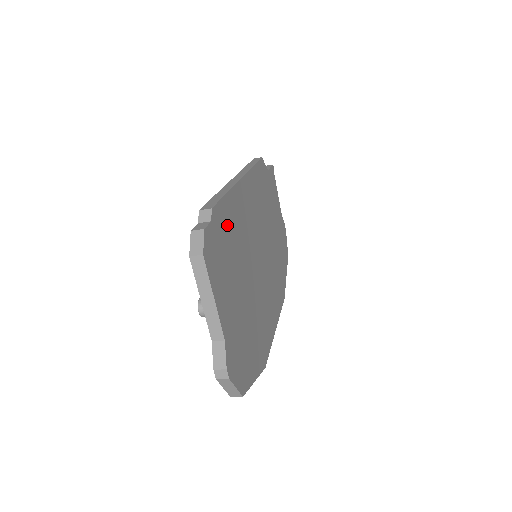
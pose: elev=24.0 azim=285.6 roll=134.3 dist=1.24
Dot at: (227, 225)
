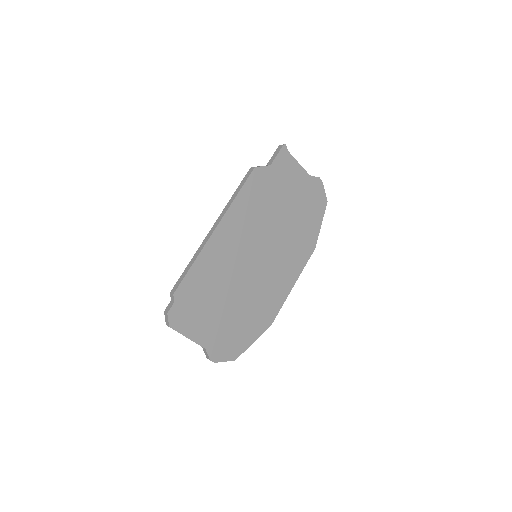
Dot at: (196, 285)
